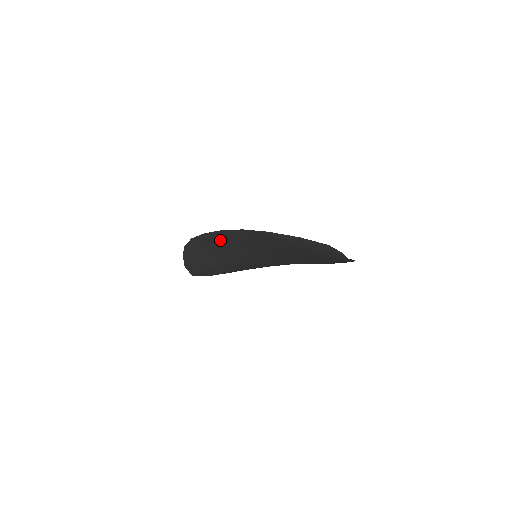
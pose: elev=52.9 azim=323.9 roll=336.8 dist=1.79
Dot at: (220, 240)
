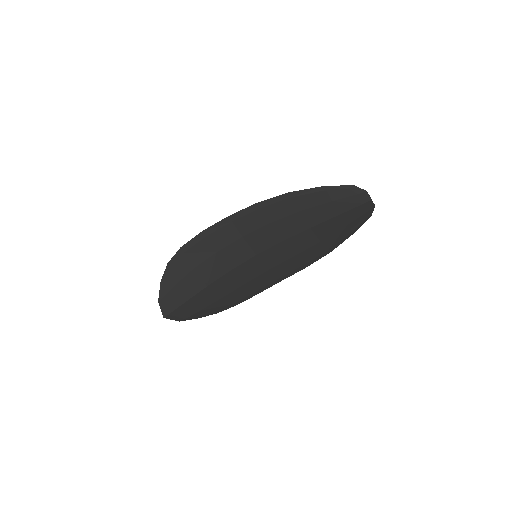
Dot at: (219, 237)
